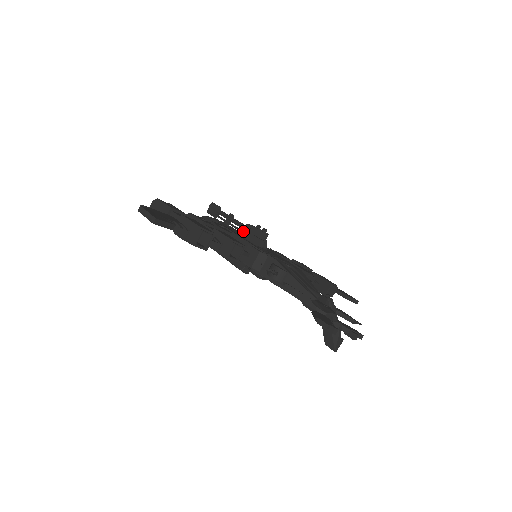
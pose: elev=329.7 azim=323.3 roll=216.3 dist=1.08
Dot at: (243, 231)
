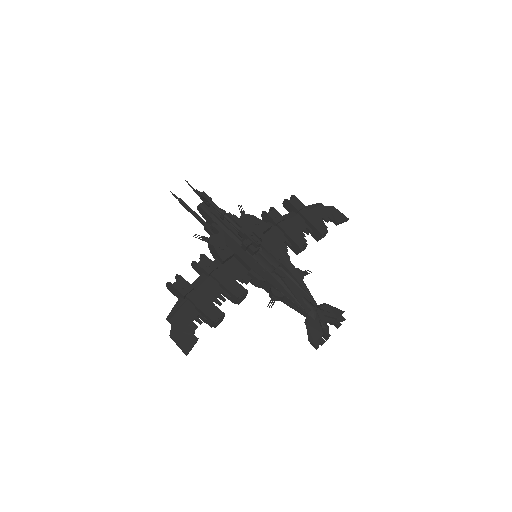
Dot at: (239, 234)
